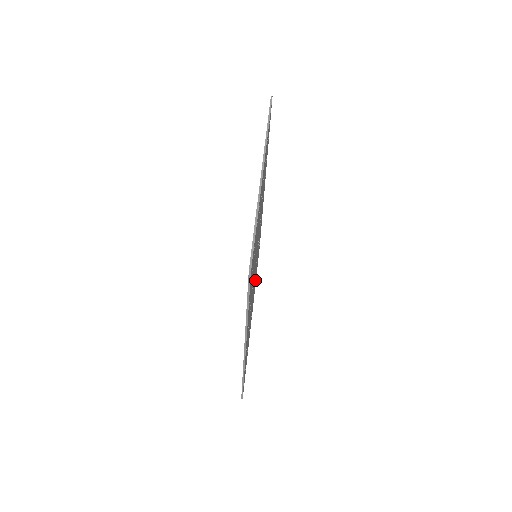
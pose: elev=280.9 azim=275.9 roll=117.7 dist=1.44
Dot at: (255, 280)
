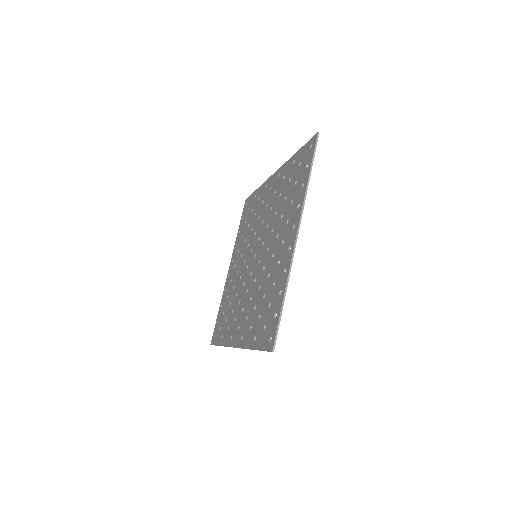
Dot at: occluded
